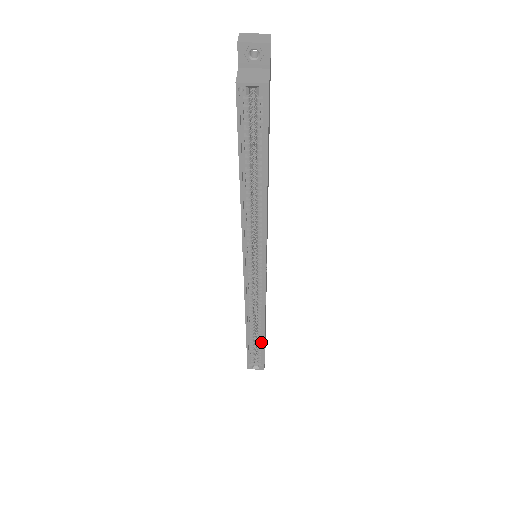
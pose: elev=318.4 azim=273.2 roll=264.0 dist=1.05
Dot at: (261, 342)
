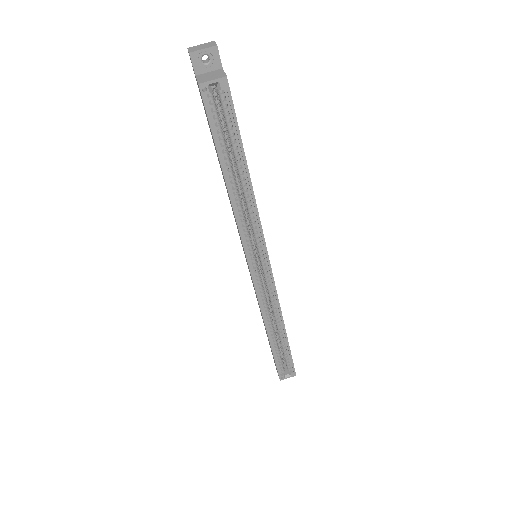
Dot at: (285, 345)
